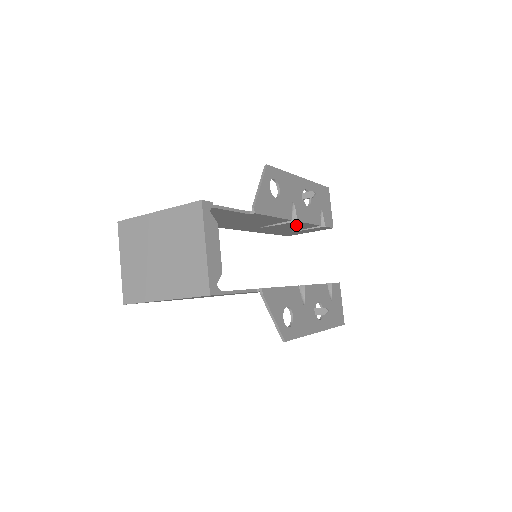
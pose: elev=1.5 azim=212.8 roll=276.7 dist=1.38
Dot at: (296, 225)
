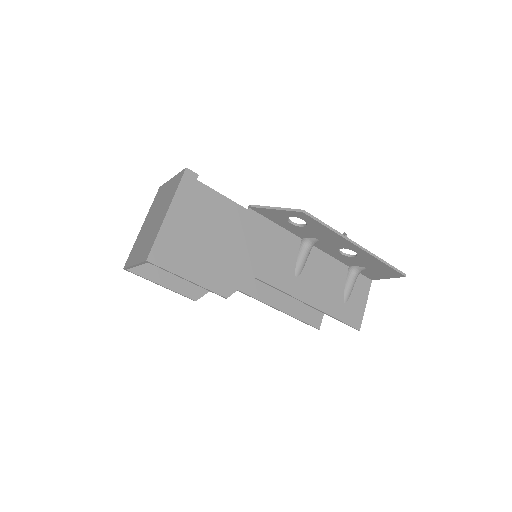
Dot at: occluded
